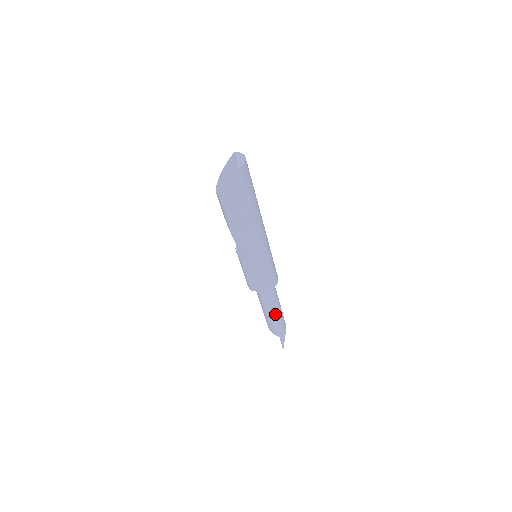
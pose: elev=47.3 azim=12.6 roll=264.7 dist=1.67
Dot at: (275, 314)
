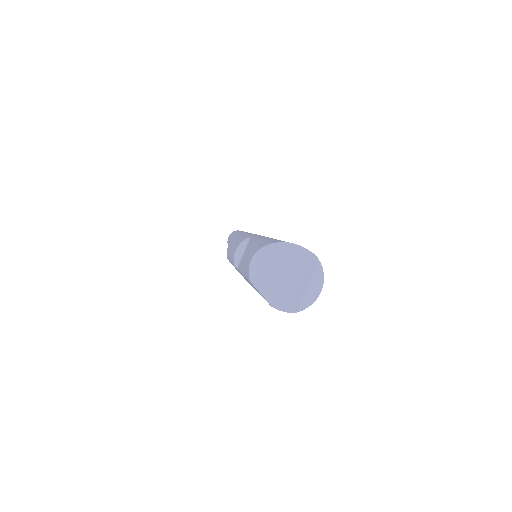
Dot at: occluded
